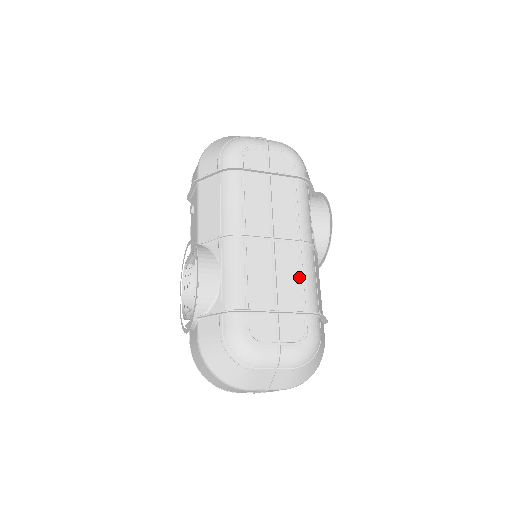
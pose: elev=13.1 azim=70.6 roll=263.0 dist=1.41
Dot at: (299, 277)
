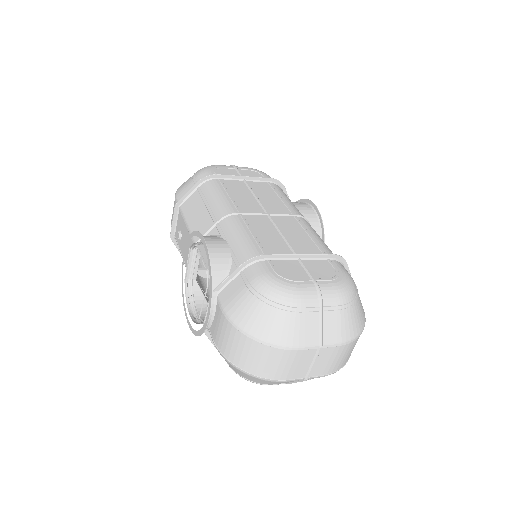
Dot at: (307, 236)
